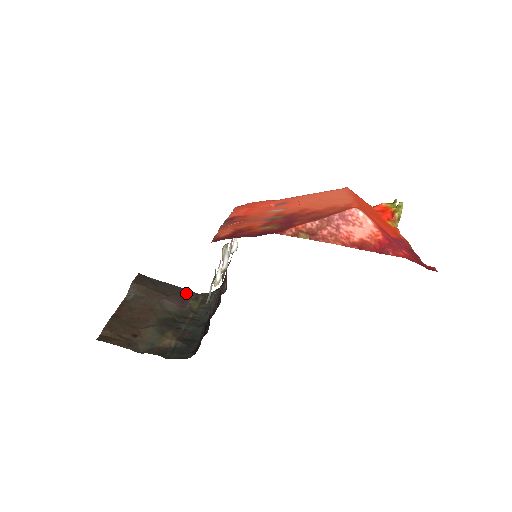
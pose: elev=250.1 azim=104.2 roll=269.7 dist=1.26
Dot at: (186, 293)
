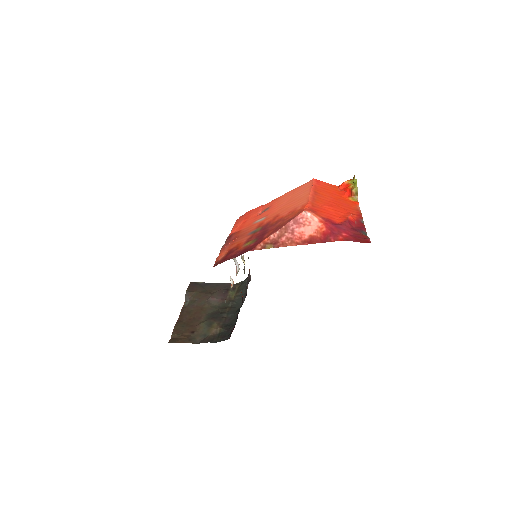
Dot at: (226, 287)
